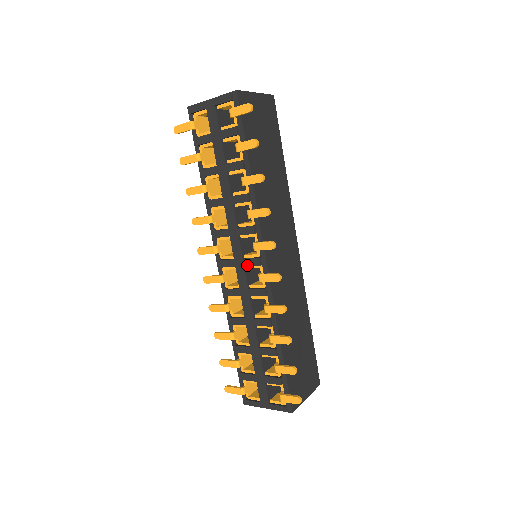
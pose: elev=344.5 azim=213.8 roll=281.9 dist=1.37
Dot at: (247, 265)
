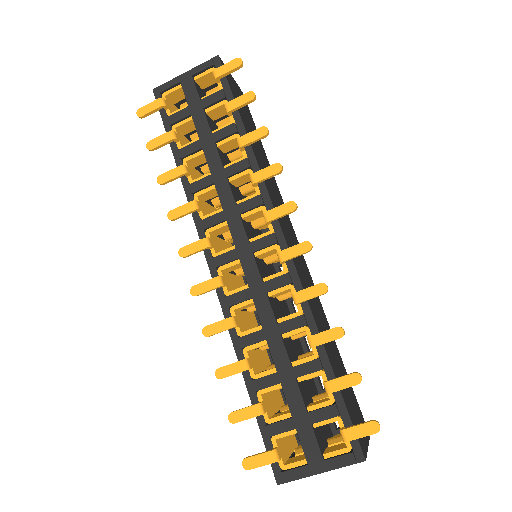
Dot at: (257, 249)
